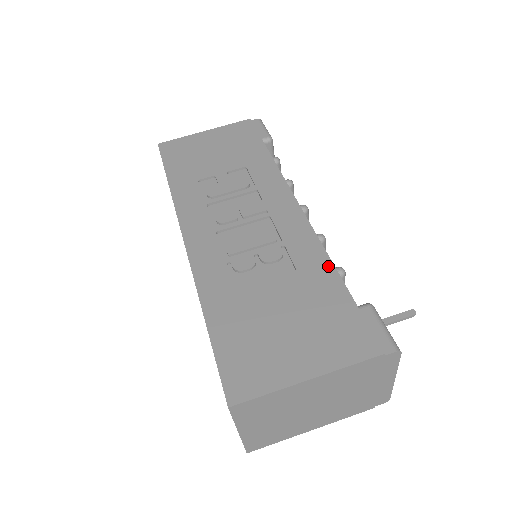
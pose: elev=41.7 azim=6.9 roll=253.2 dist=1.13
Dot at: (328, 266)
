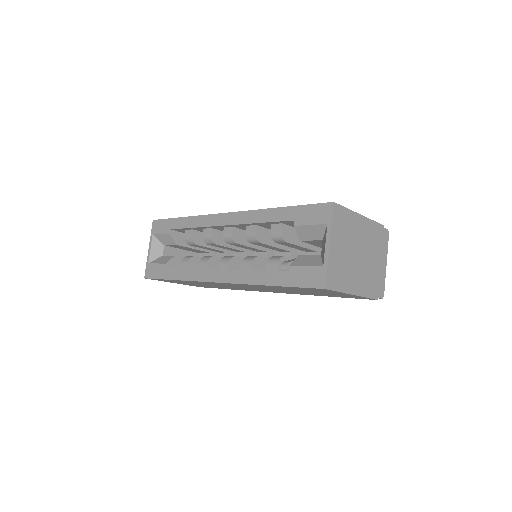
Dot at: occluded
